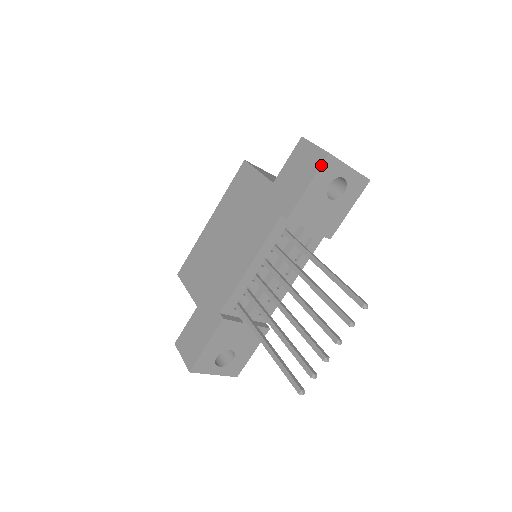
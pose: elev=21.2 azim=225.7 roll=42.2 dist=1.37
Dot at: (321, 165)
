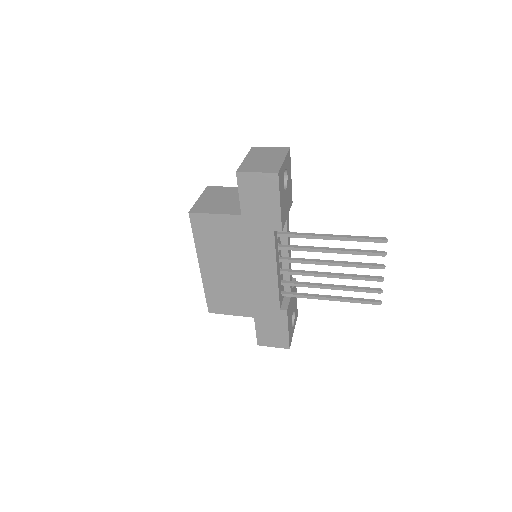
Dot at: (279, 184)
